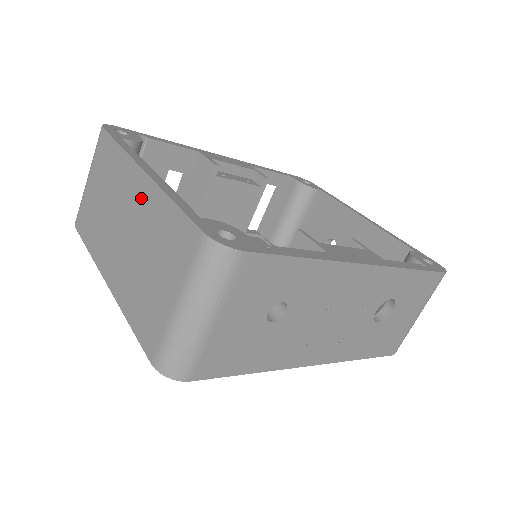
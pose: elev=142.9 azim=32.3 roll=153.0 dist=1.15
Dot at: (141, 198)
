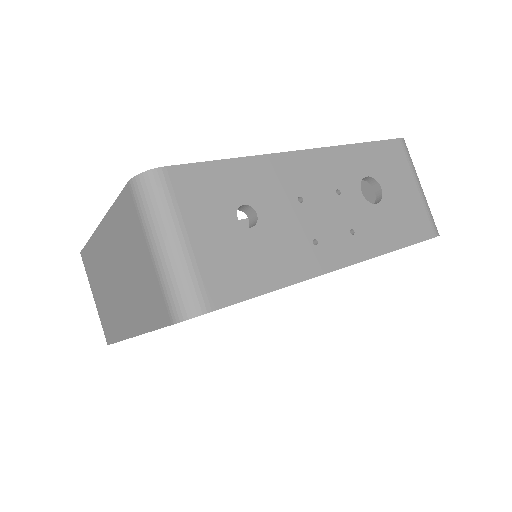
Dot at: (108, 241)
